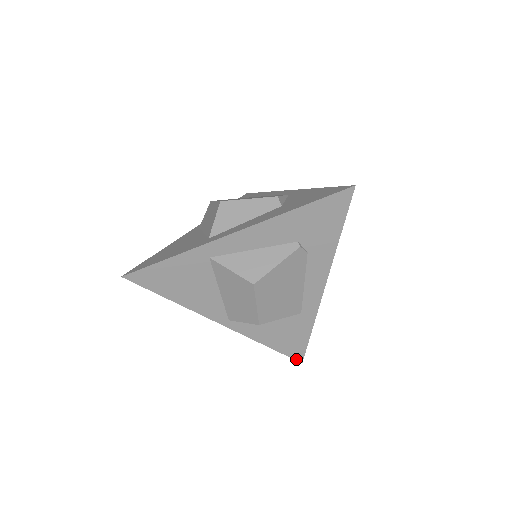
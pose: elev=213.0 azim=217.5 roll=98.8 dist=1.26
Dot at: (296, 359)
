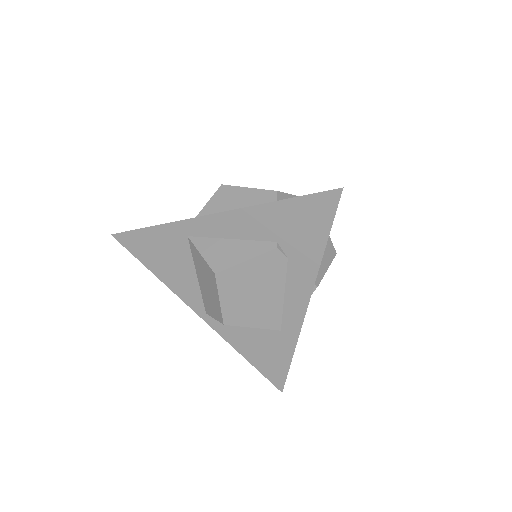
Dot at: (276, 385)
